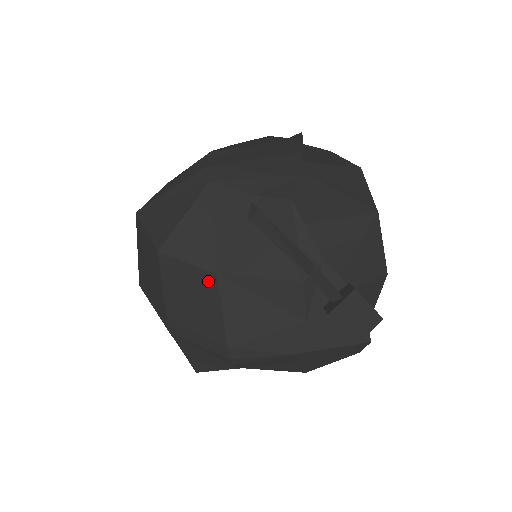
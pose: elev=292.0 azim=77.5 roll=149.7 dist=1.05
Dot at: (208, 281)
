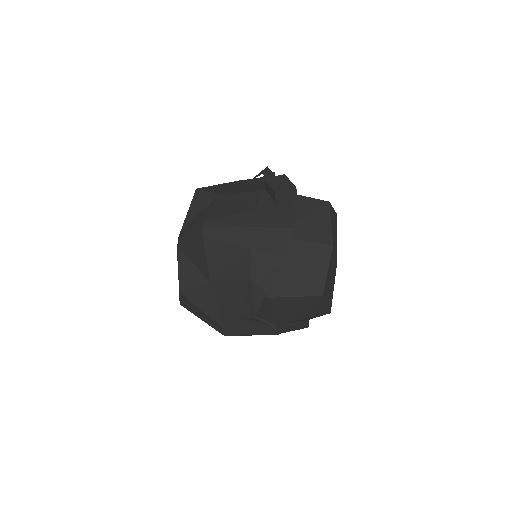
Dot at: (213, 200)
